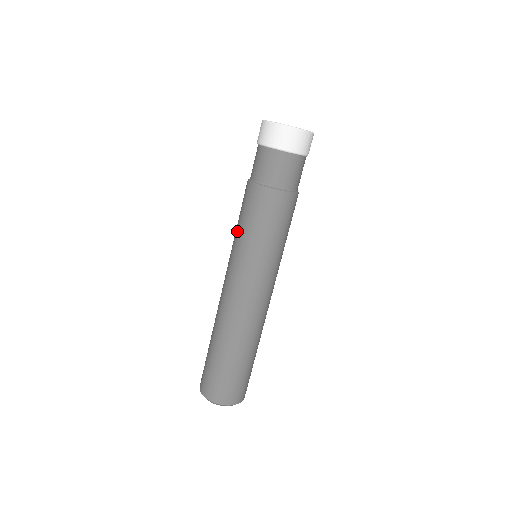
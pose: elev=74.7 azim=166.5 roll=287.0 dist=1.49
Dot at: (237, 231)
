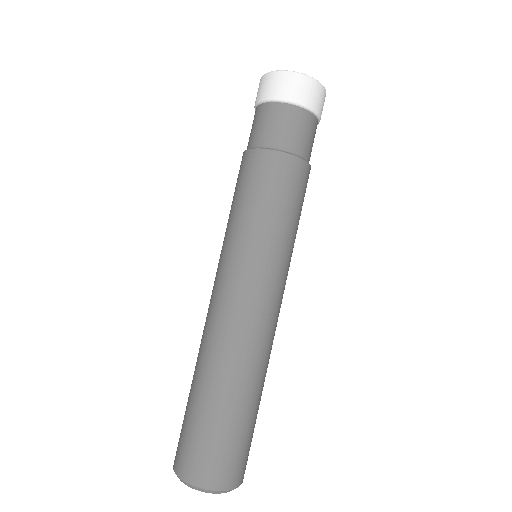
Dot at: (255, 220)
